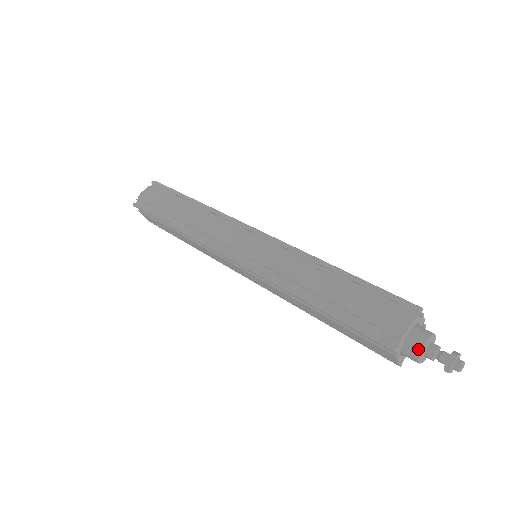
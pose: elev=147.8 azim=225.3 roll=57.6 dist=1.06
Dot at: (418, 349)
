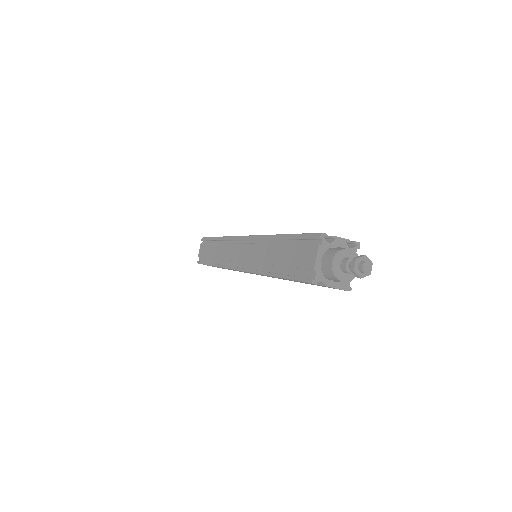
Dot at: (330, 271)
